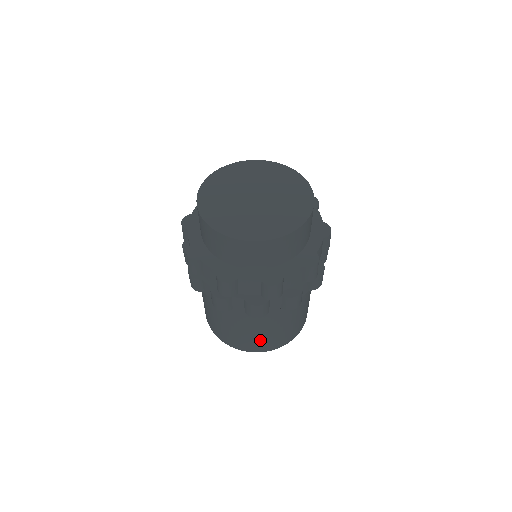
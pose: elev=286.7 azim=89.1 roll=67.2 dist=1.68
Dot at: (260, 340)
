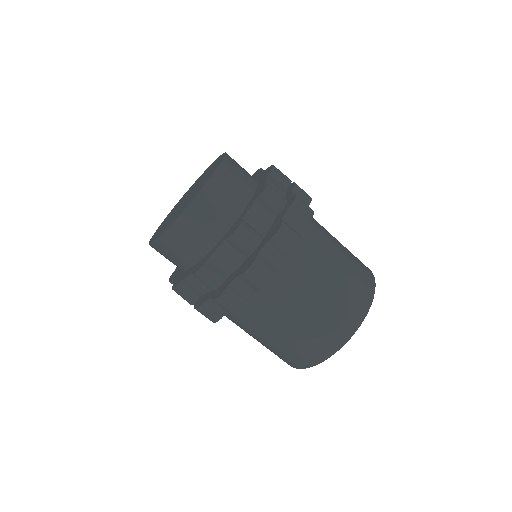
Dot at: (326, 323)
